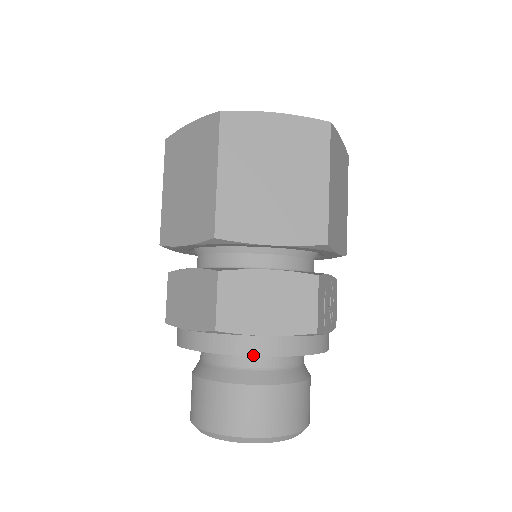
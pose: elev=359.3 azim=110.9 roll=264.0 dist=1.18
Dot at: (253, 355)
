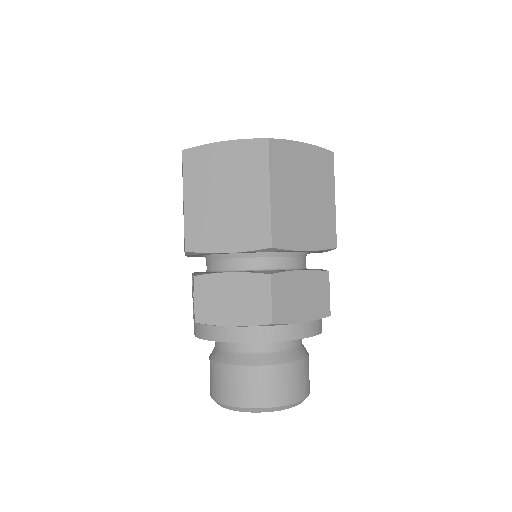
Dot at: (295, 339)
